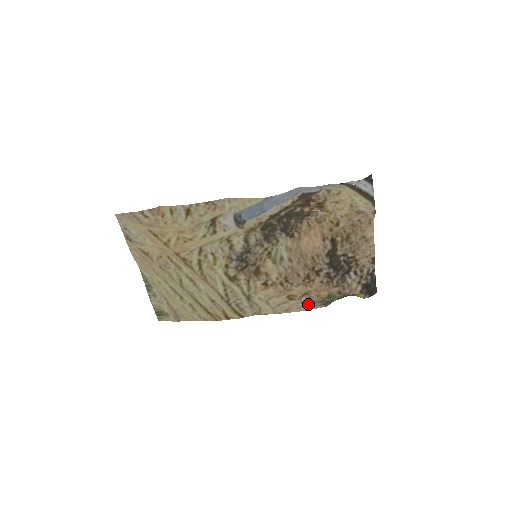
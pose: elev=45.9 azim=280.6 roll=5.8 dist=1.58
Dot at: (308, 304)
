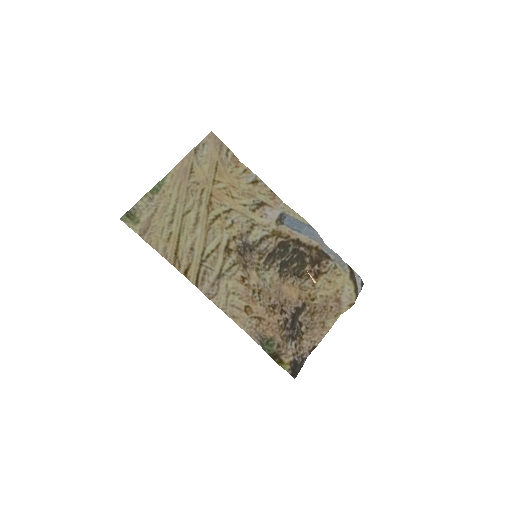
Dot at: (252, 329)
